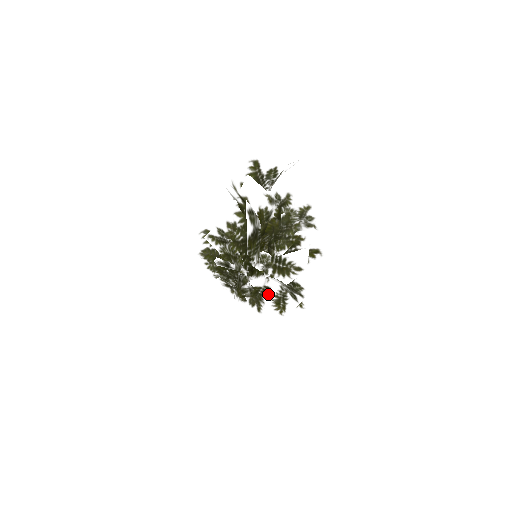
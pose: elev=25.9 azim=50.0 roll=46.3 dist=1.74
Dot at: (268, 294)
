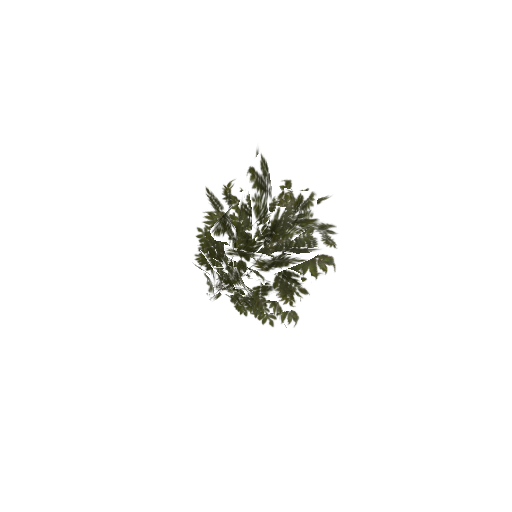
Dot at: occluded
